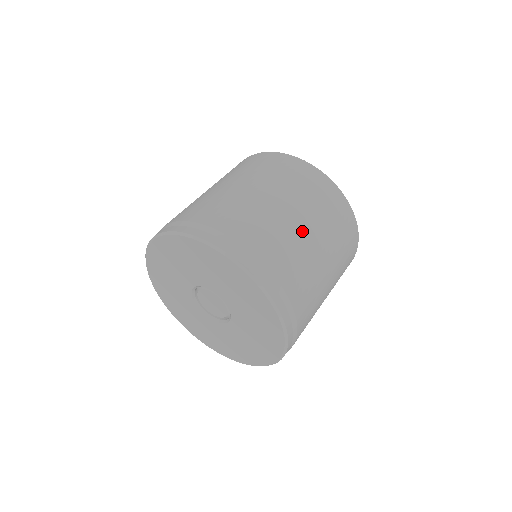
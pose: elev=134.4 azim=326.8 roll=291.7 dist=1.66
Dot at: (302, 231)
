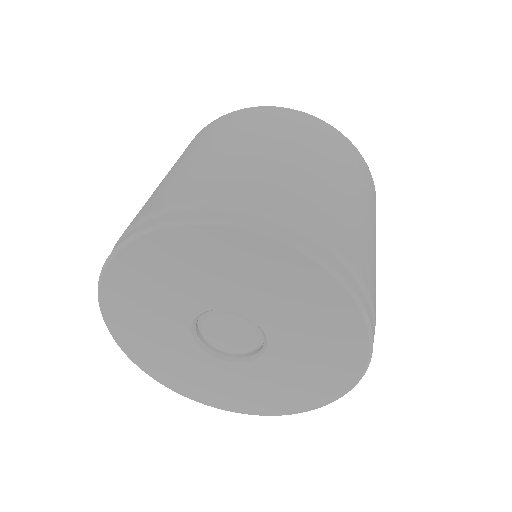
Dot at: (304, 166)
